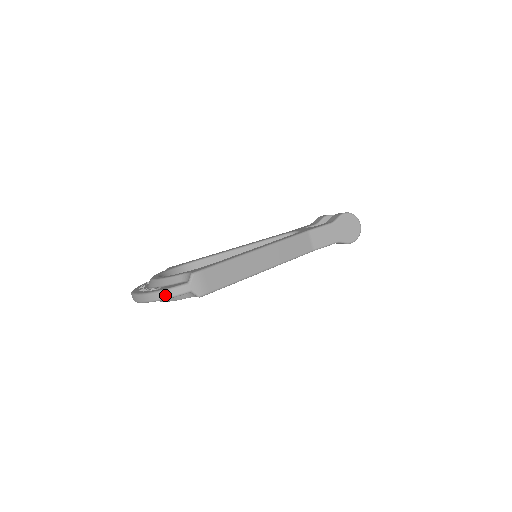
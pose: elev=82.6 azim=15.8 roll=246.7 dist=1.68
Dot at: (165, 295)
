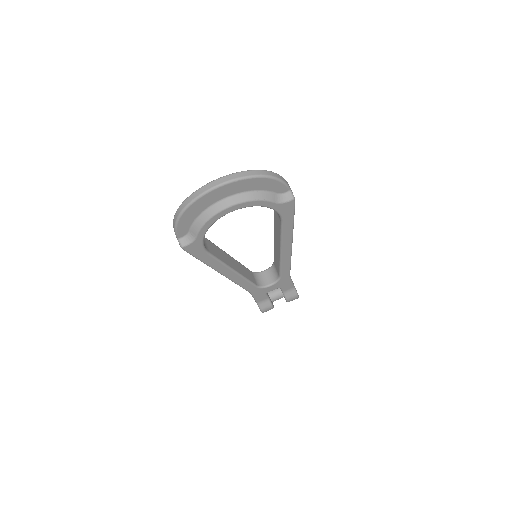
Dot at: (277, 175)
